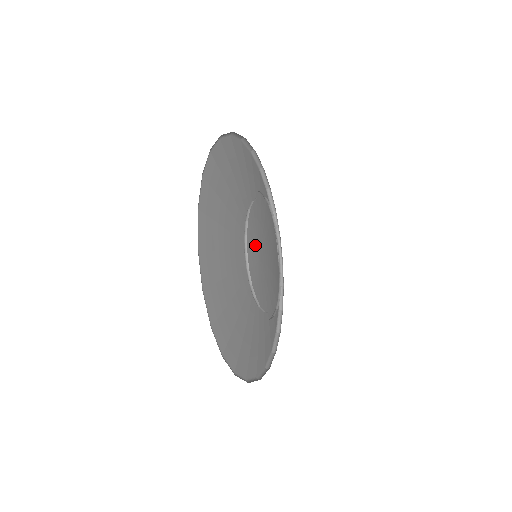
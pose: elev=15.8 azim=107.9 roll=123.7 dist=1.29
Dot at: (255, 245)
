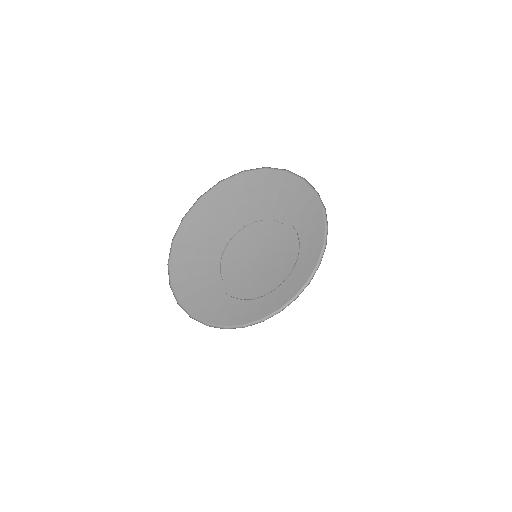
Dot at: (249, 260)
